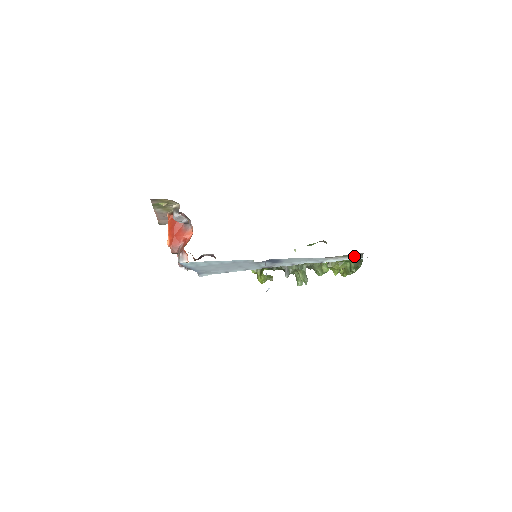
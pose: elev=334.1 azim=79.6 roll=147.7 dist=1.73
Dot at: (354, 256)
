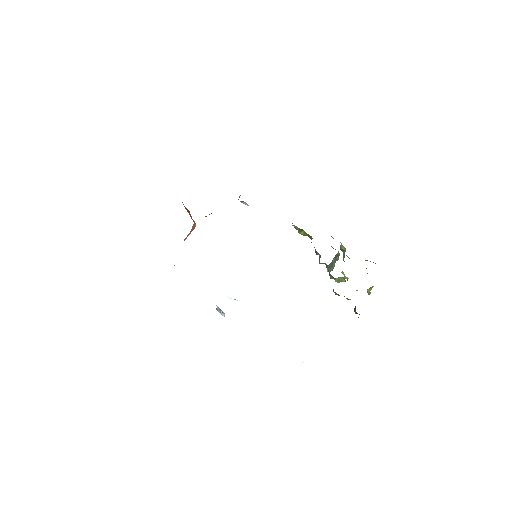
Dot at: occluded
